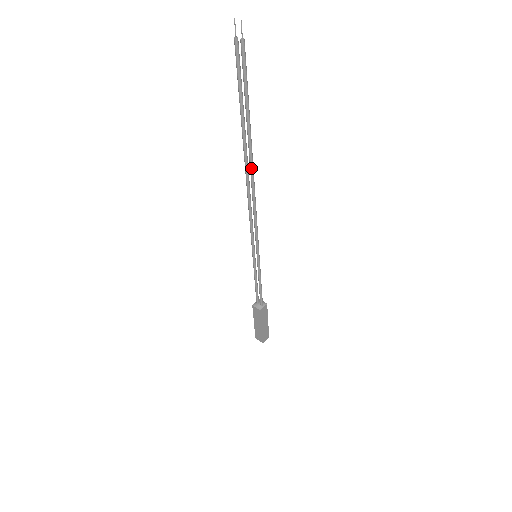
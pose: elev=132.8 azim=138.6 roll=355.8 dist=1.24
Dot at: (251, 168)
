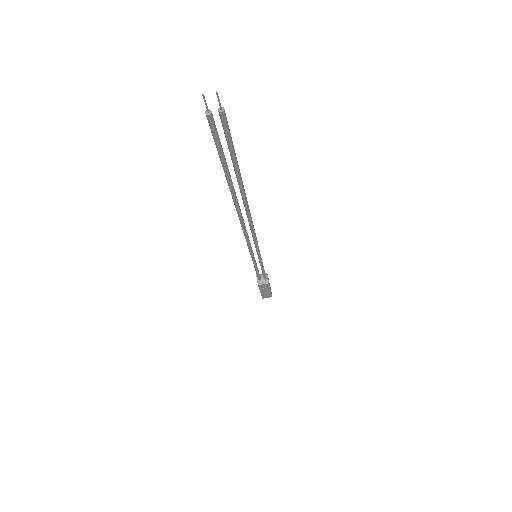
Dot at: (247, 207)
